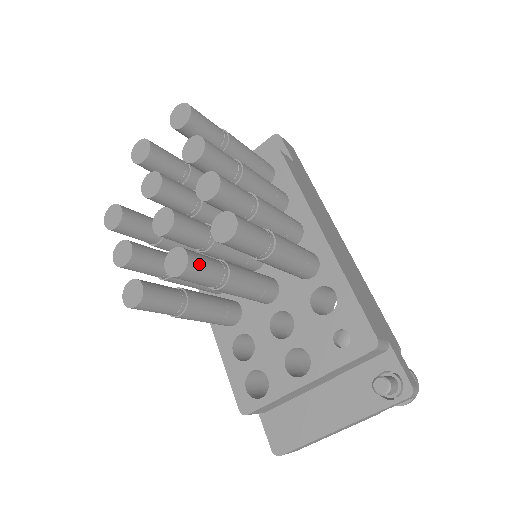
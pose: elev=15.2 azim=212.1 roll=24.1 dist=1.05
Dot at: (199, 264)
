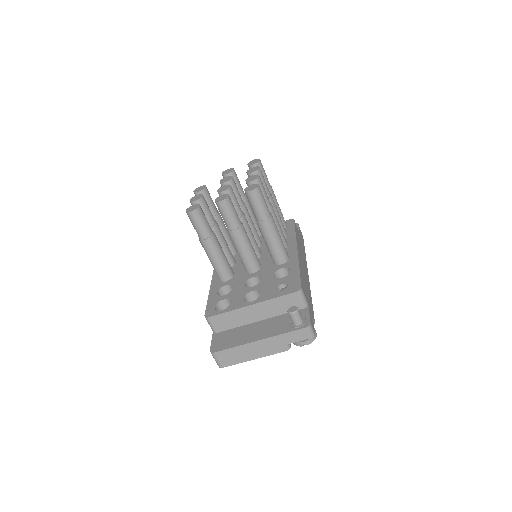
Dot at: (231, 205)
